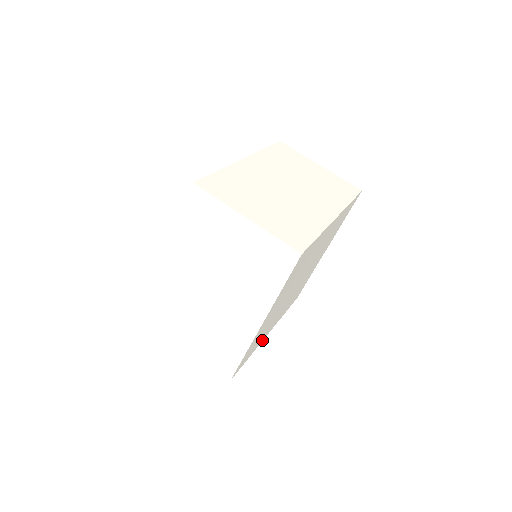
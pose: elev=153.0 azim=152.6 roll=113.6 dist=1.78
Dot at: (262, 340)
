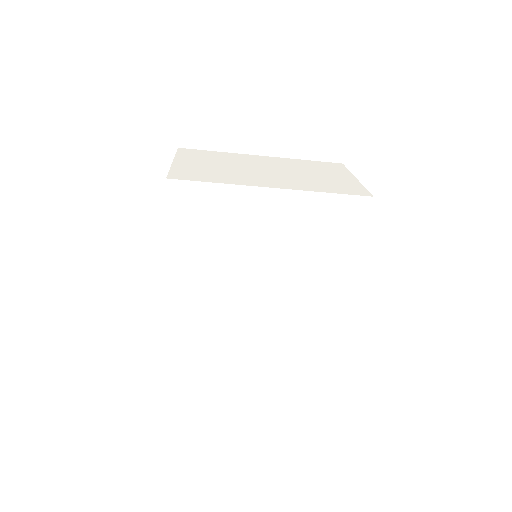
Dot at: (233, 351)
